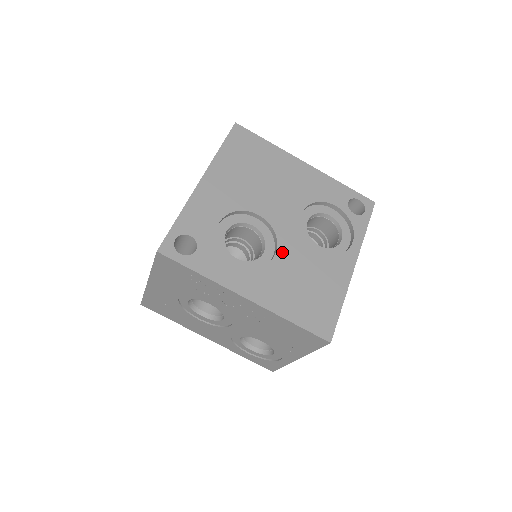
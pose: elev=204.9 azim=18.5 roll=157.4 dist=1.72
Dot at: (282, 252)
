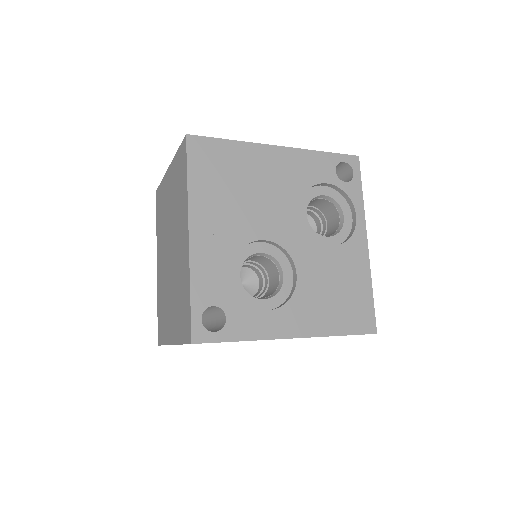
Dot at: (301, 269)
